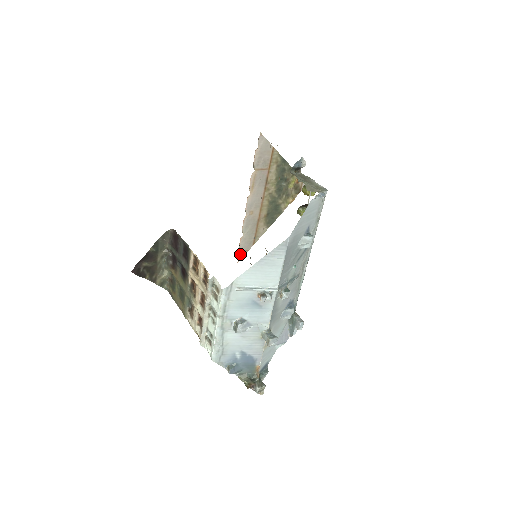
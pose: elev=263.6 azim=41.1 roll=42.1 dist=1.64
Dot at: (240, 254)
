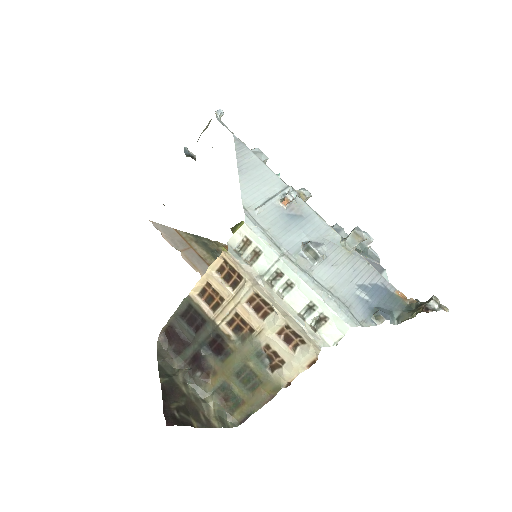
Dot at: occluded
